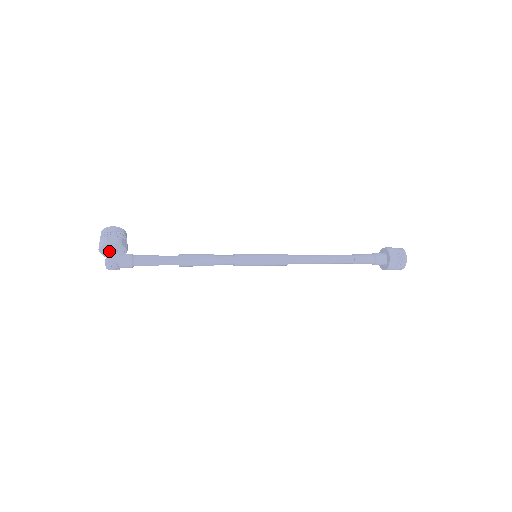
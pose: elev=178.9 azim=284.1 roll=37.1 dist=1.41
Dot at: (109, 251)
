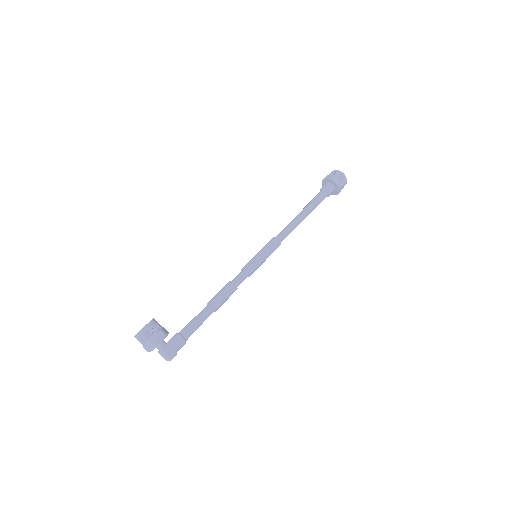
Dot at: (160, 347)
